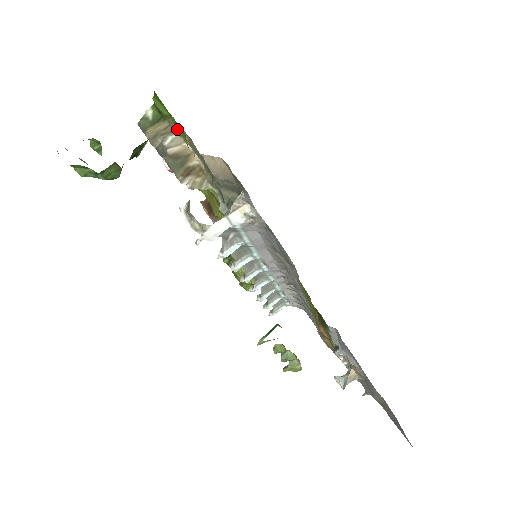
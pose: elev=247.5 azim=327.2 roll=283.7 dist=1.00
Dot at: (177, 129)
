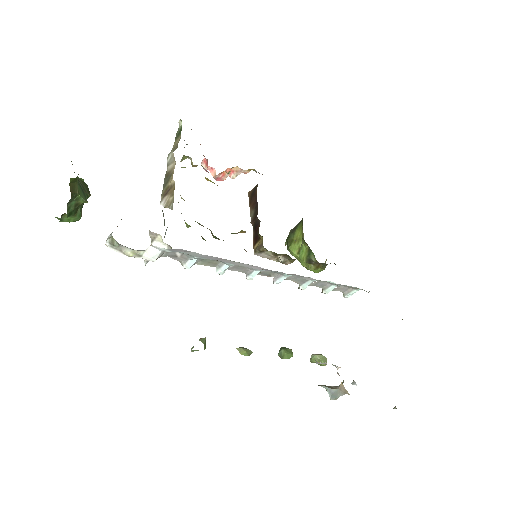
Dot at: occluded
